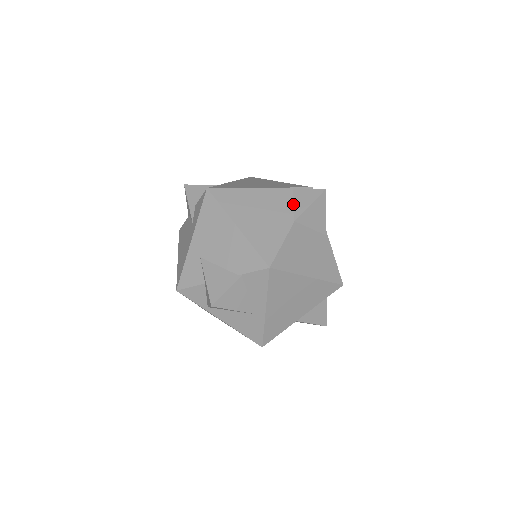
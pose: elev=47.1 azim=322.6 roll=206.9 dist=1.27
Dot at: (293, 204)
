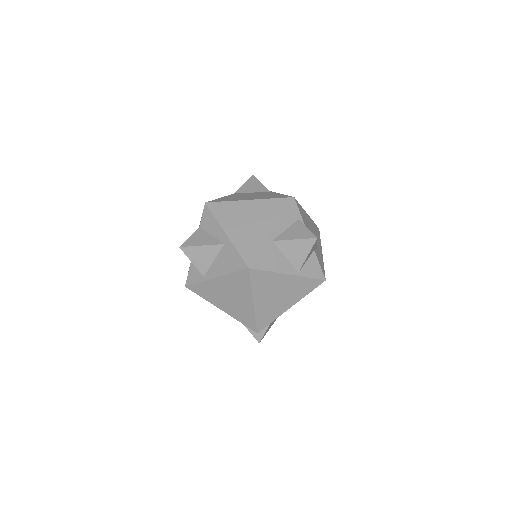
Dot at: occluded
